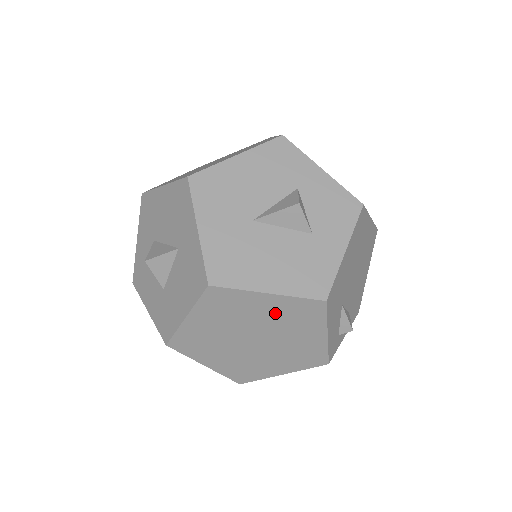
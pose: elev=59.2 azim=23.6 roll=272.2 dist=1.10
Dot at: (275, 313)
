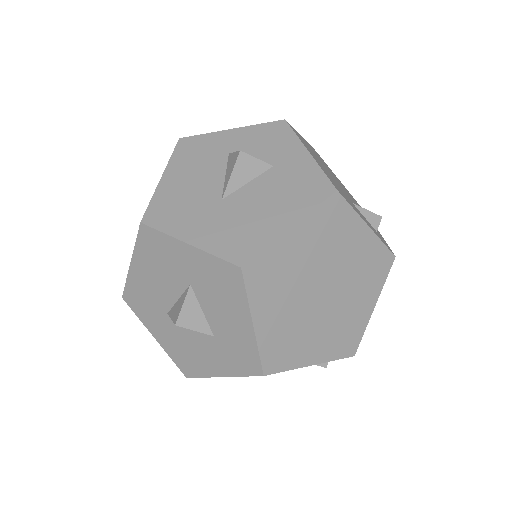
Dot at: (313, 244)
